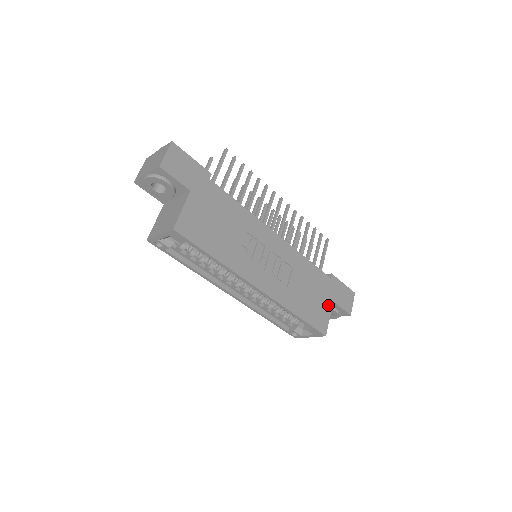
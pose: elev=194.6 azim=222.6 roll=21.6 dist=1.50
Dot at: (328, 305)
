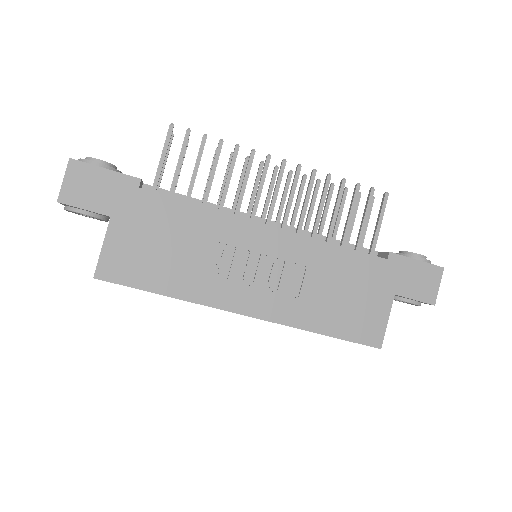
Dot at: (384, 302)
